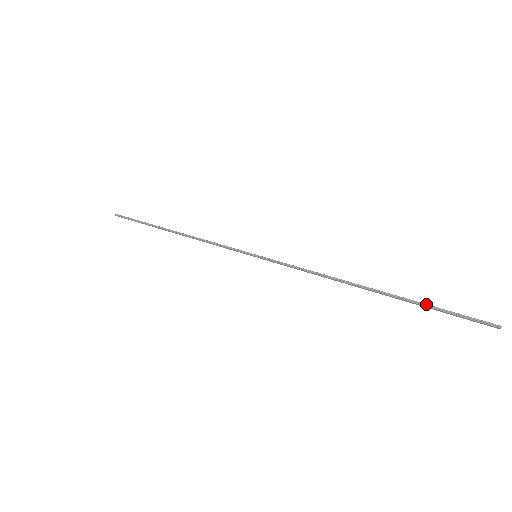
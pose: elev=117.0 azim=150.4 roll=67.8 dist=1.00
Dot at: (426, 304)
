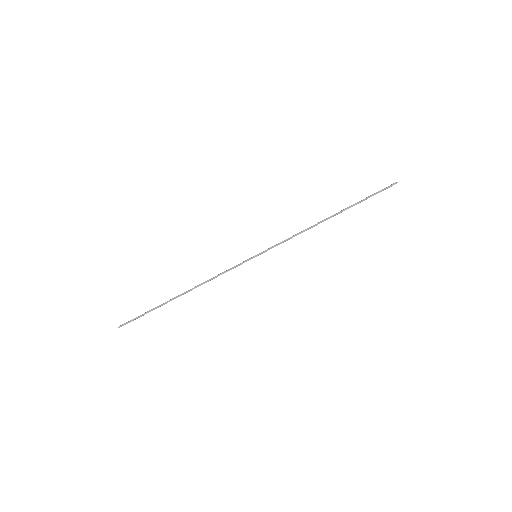
Dot at: (362, 200)
